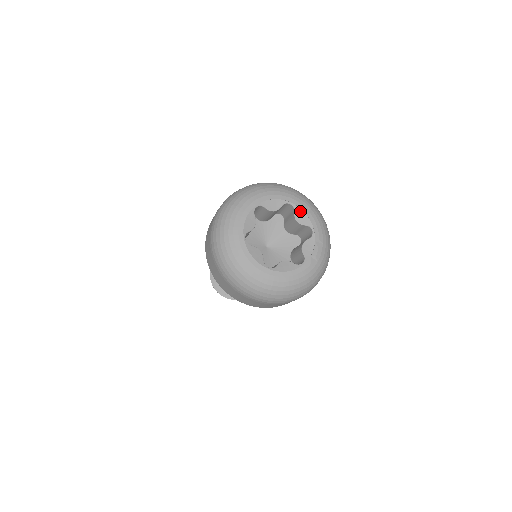
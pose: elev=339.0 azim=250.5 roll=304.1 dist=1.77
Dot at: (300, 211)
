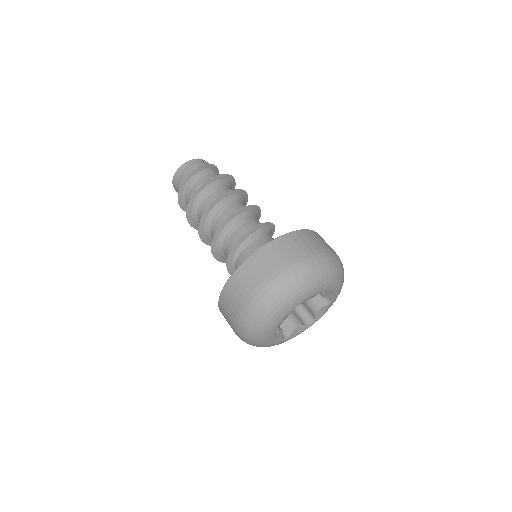
Dot at: (330, 292)
